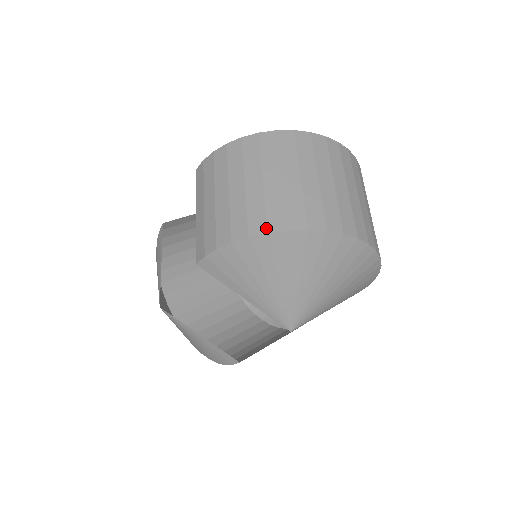
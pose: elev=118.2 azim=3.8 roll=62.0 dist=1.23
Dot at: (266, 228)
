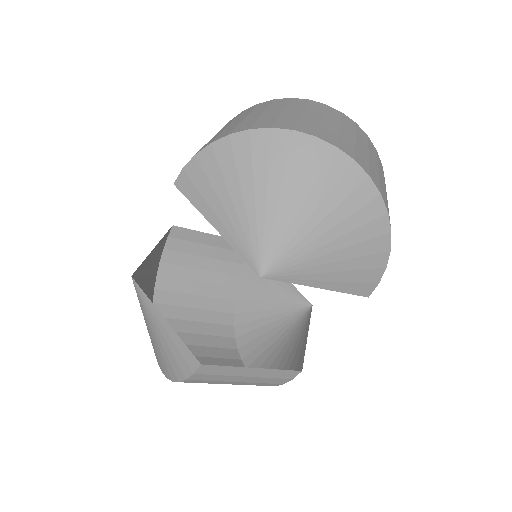
Dot at: (250, 127)
